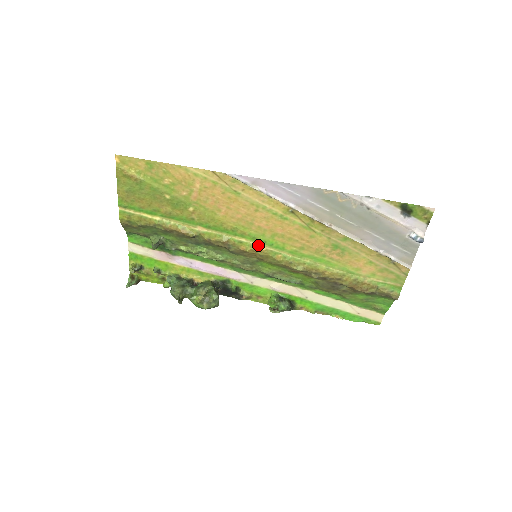
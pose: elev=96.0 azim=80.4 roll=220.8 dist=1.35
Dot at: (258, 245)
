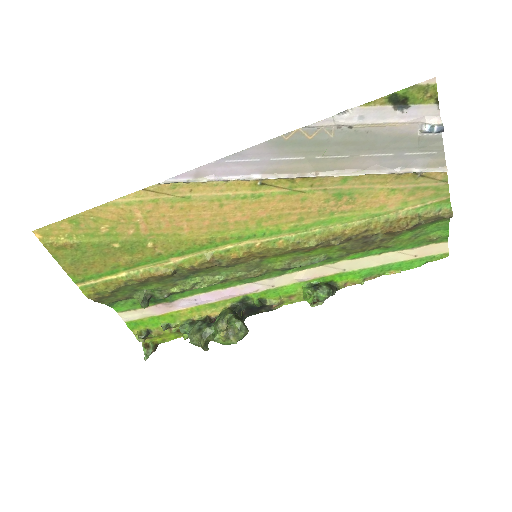
Dot at: (249, 243)
